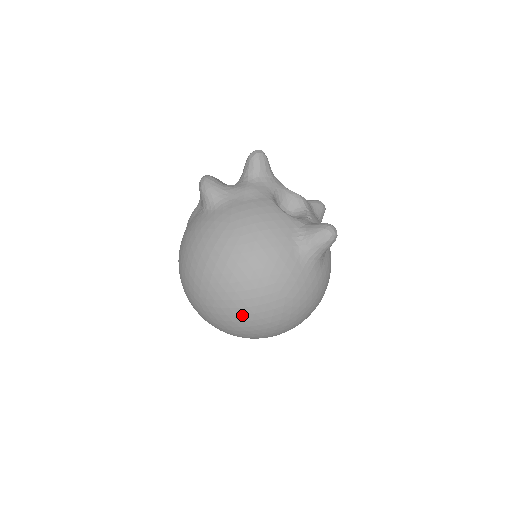
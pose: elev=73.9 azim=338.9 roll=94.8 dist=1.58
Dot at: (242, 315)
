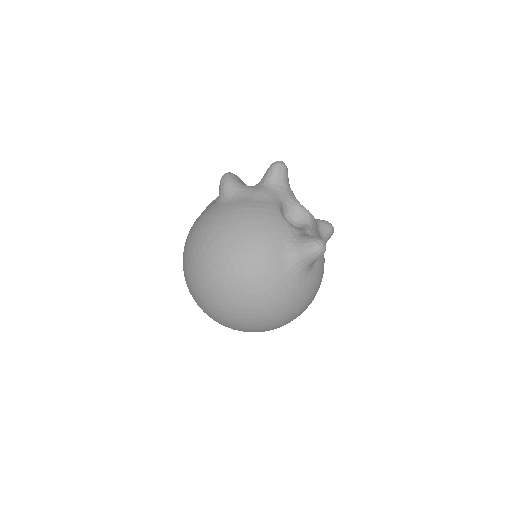
Dot at: (221, 299)
